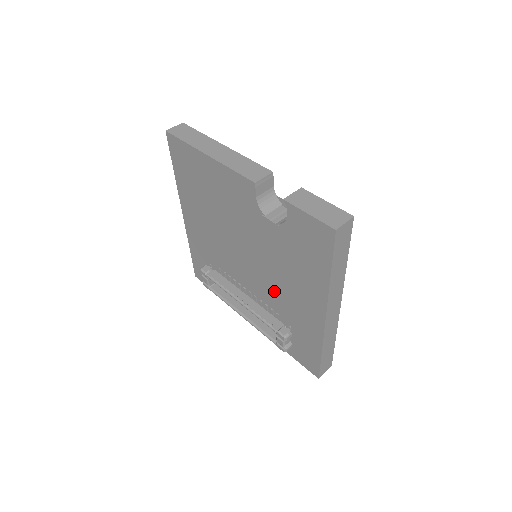
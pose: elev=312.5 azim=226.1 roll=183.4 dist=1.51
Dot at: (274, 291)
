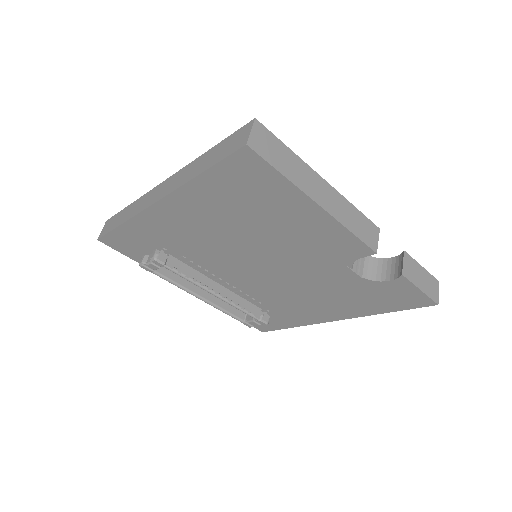
Dot at: (278, 294)
